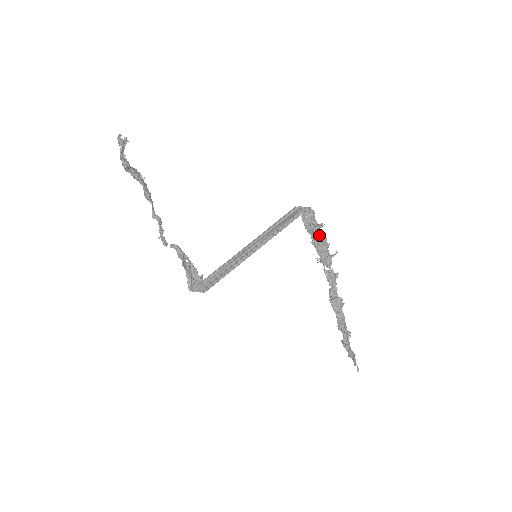
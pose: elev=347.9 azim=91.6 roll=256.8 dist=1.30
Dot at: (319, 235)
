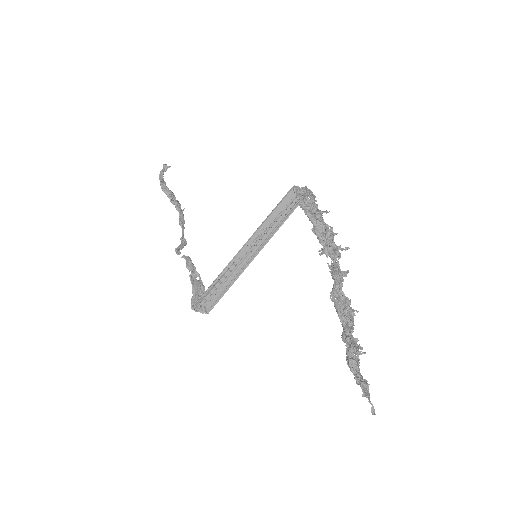
Dot at: (321, 221)
